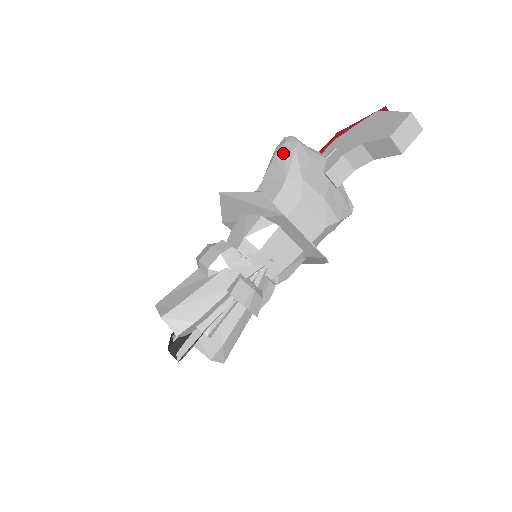
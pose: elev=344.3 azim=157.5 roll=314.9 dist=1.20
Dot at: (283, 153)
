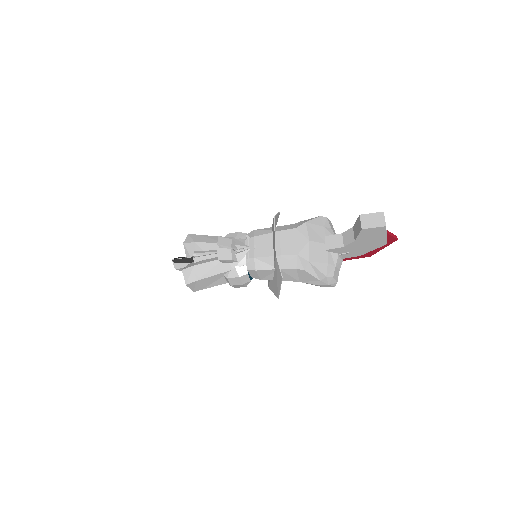
Dot at: occluded
